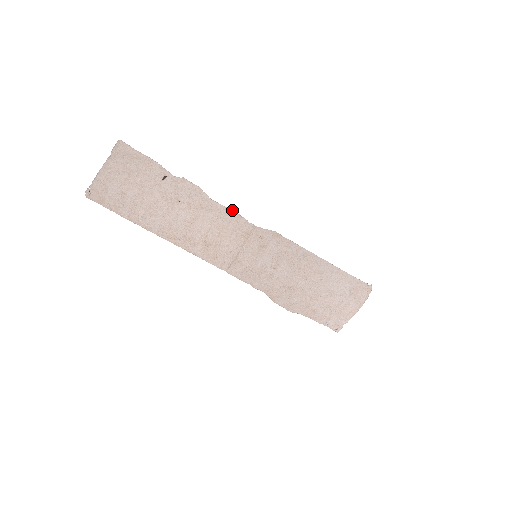
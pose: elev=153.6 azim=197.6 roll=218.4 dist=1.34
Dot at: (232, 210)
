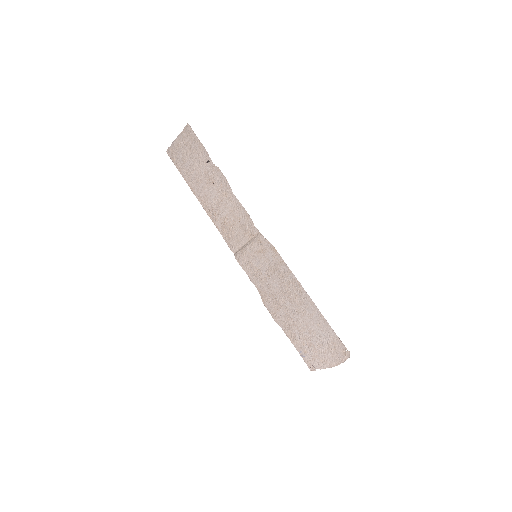
Dot at: occluded
